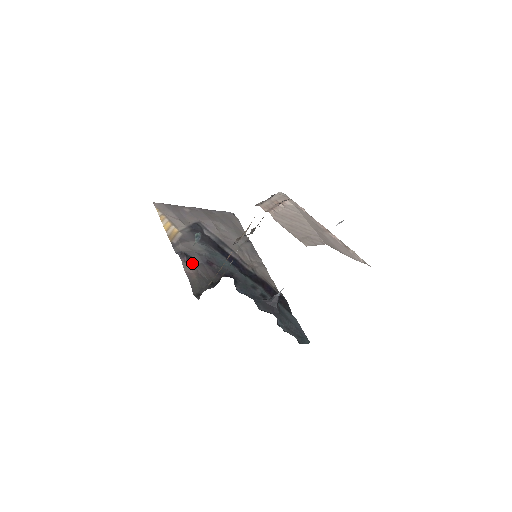
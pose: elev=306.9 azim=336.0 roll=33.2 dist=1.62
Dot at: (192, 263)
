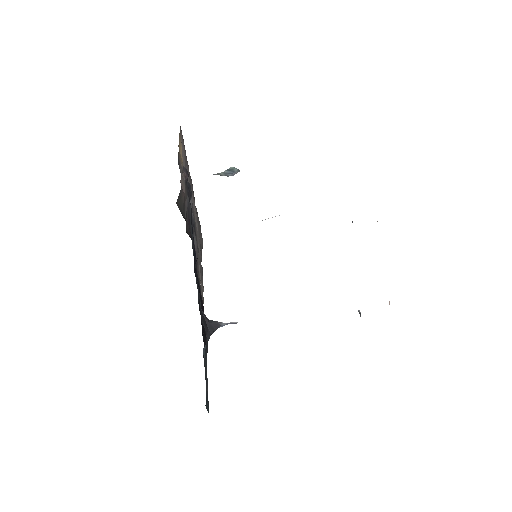
Dot at: occluded
